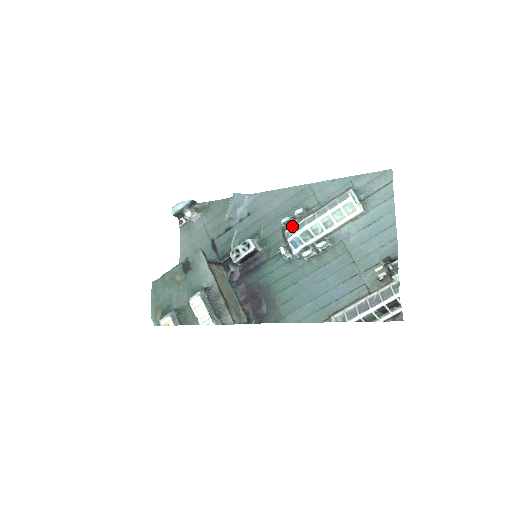
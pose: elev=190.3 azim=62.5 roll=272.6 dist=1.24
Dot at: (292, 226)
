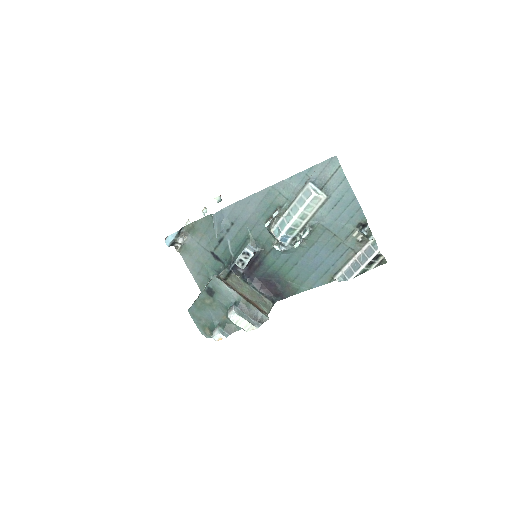
Dot at: (274, 225)
